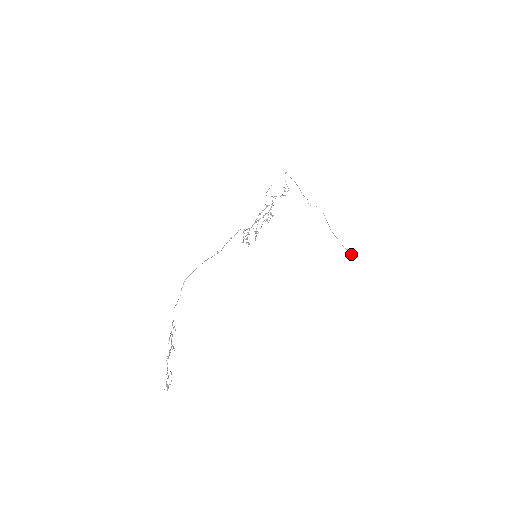
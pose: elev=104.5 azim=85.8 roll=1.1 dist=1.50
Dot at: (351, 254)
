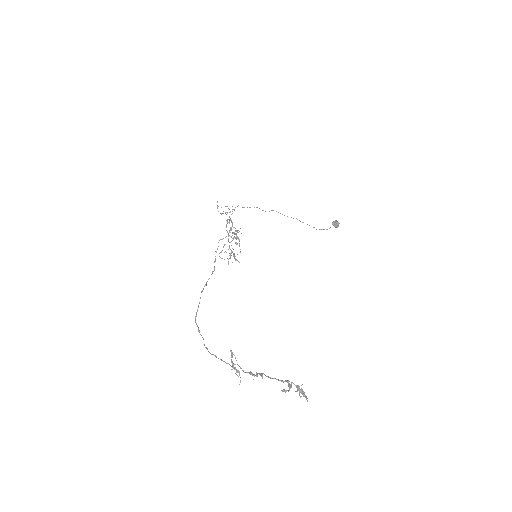
Dot at: (335, 223)
